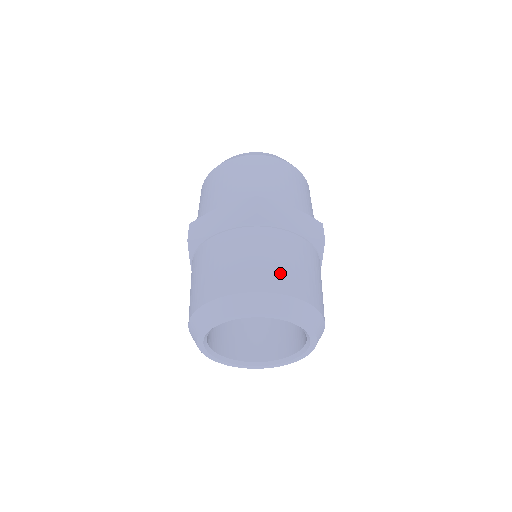
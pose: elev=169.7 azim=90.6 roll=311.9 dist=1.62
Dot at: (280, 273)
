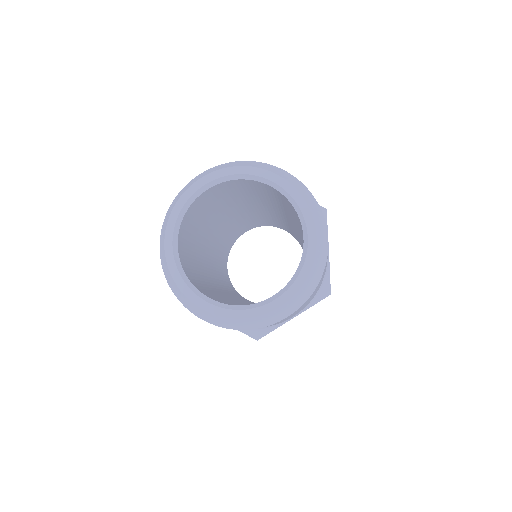
Dot at: occluded
